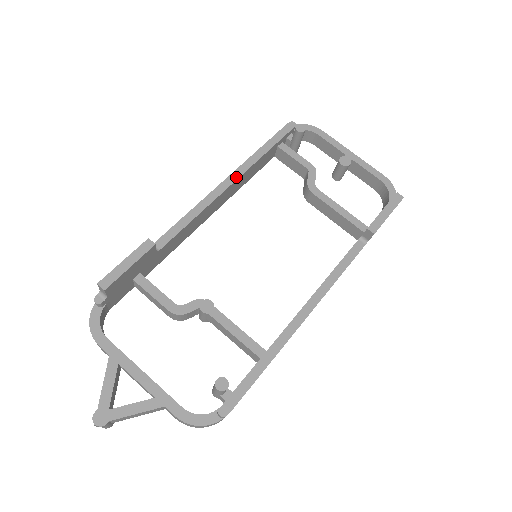
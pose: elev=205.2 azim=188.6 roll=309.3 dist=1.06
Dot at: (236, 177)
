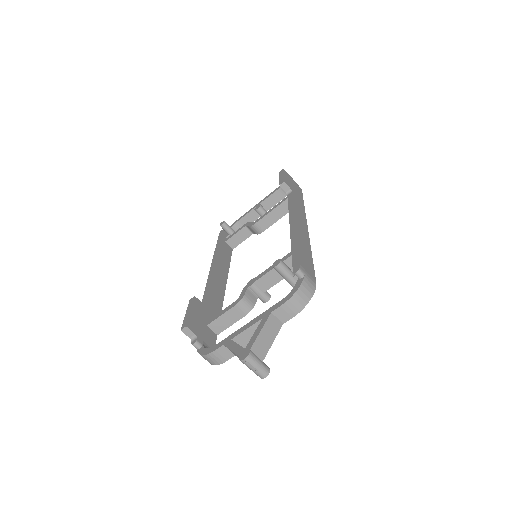
Dot at: (215, 260)
